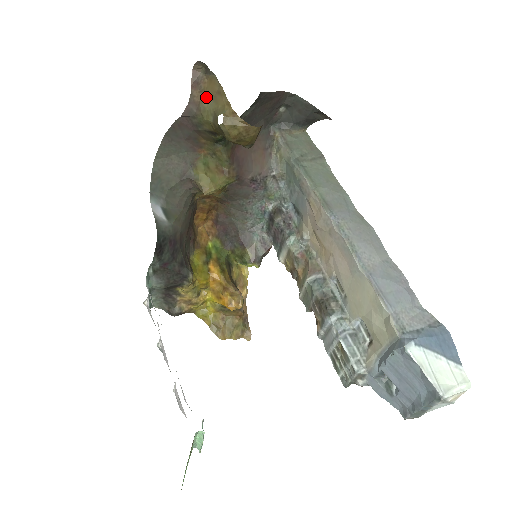
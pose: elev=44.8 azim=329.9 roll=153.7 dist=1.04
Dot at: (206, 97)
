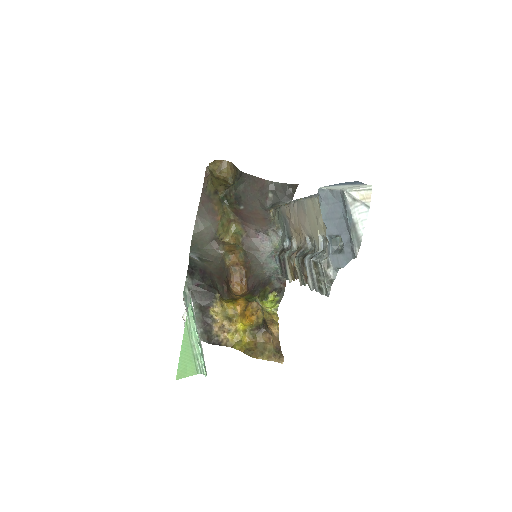
Dot at: (210, 176)
